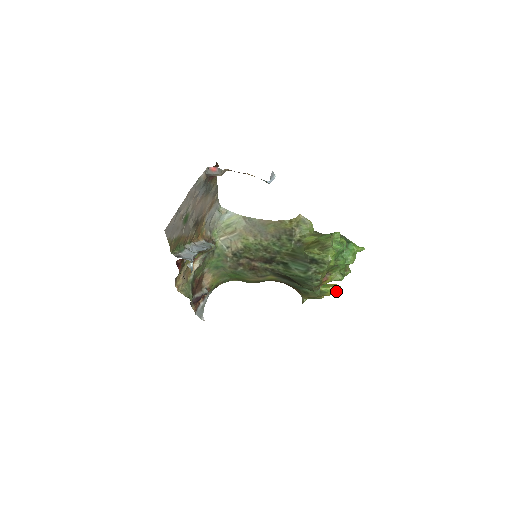
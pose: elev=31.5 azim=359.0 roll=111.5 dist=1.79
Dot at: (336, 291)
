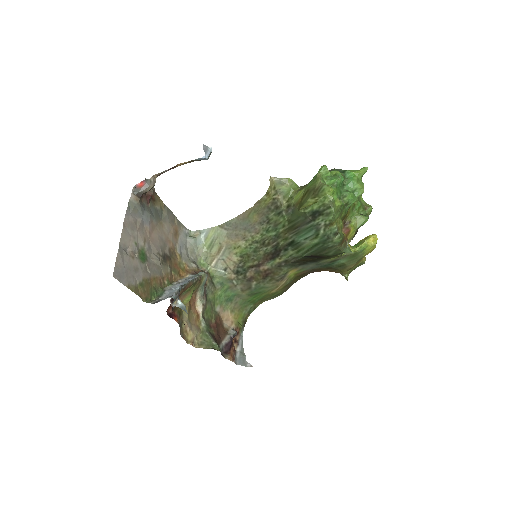
Dot at: (373, 242)
